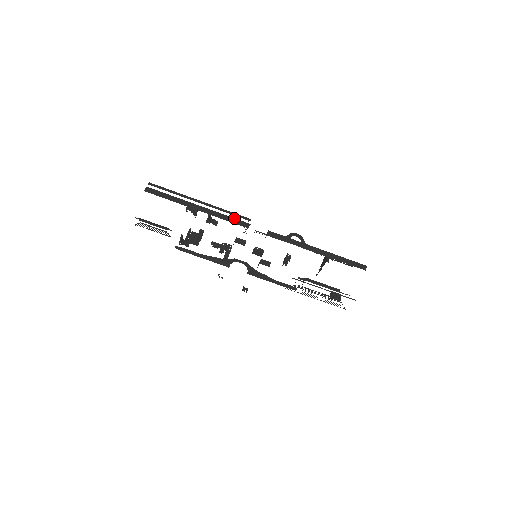
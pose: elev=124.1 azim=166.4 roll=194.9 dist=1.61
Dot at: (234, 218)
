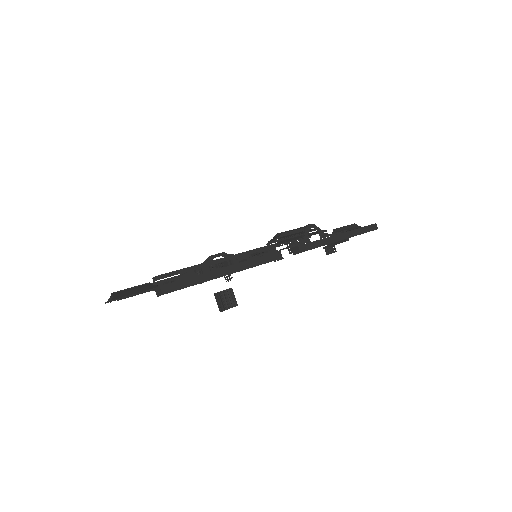
Dot at: (265, 256)
